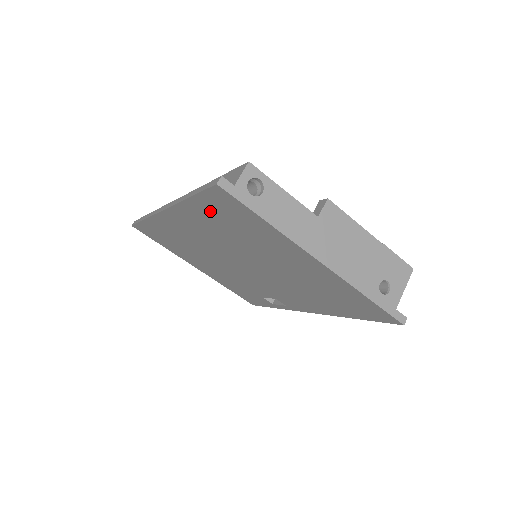
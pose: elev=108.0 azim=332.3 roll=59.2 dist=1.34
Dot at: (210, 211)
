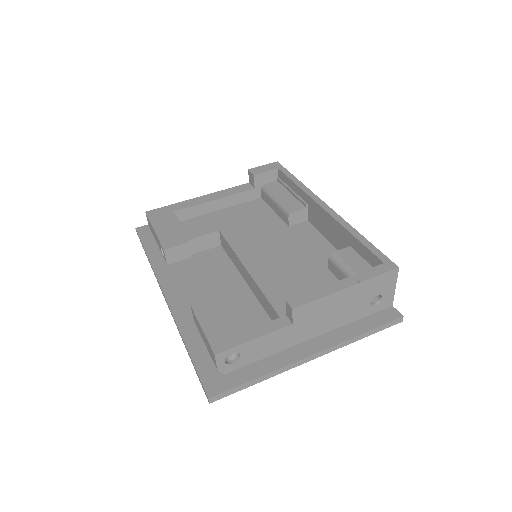
Dot at: occluded
